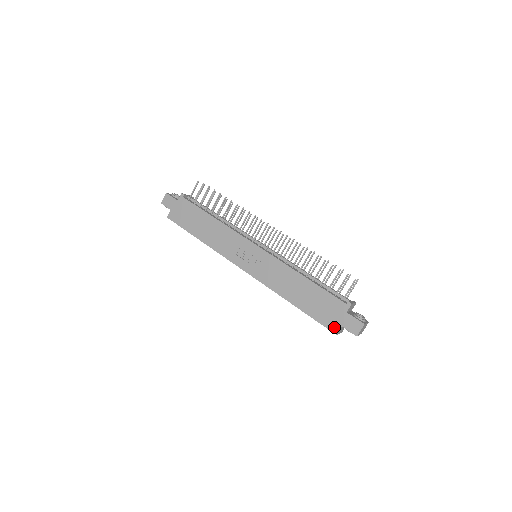
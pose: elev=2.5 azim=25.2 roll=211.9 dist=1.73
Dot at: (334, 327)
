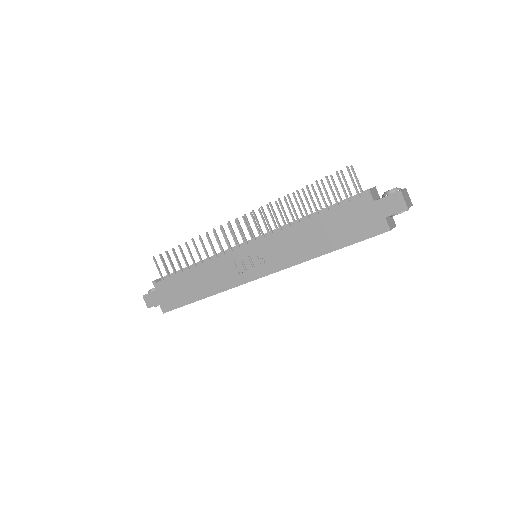
Dot at: (380, 227)
